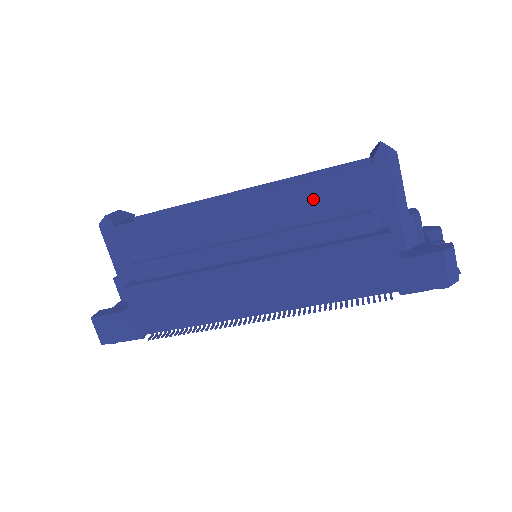
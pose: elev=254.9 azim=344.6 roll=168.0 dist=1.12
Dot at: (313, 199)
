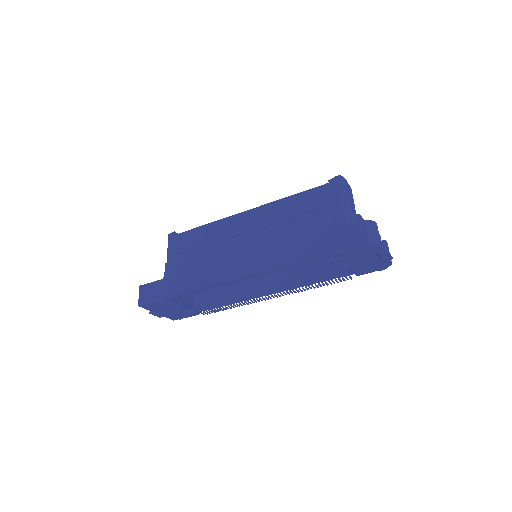
Dot at: (292, 206)
